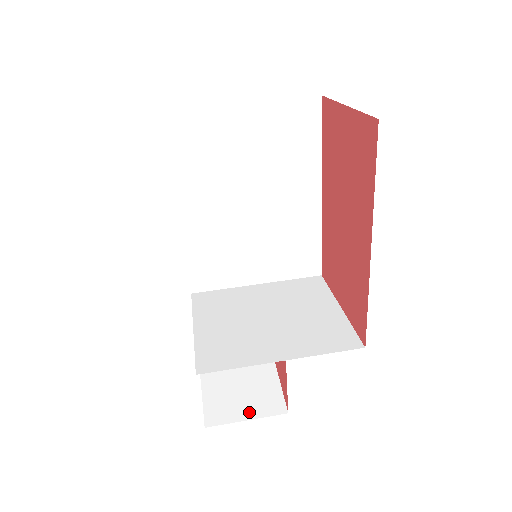
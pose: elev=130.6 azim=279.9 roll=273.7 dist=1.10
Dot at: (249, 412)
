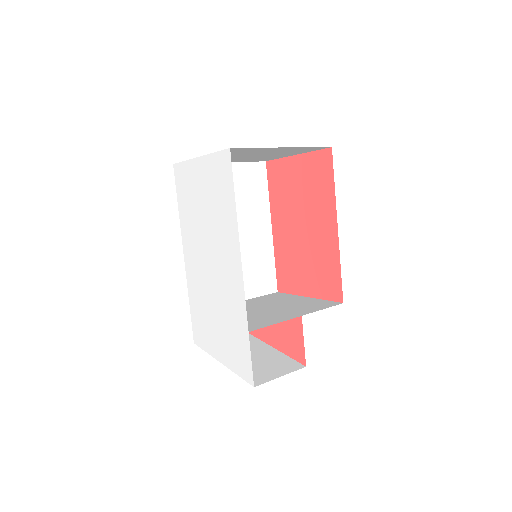
Dot at: (279, 373)
